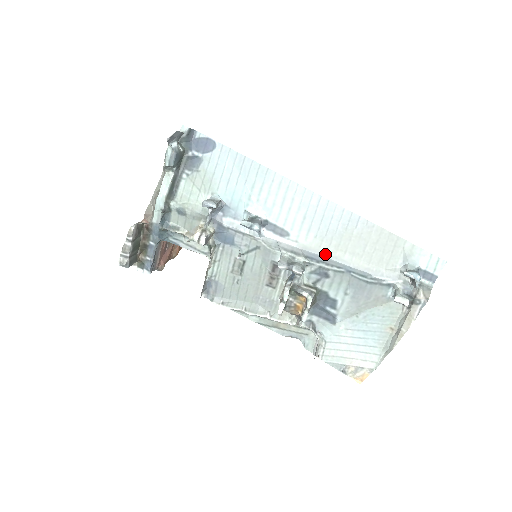
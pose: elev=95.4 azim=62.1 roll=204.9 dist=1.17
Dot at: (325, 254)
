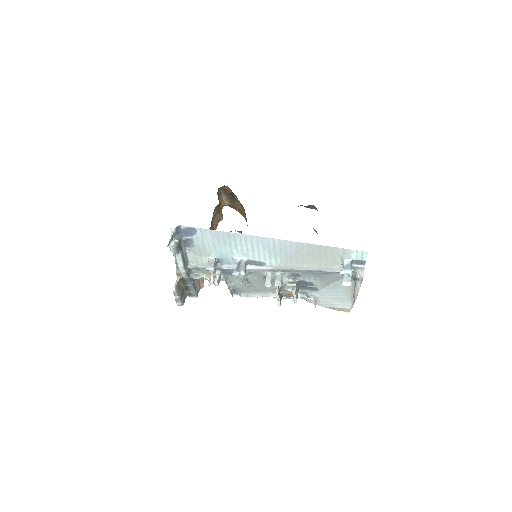
Dot at: (291, 268)
